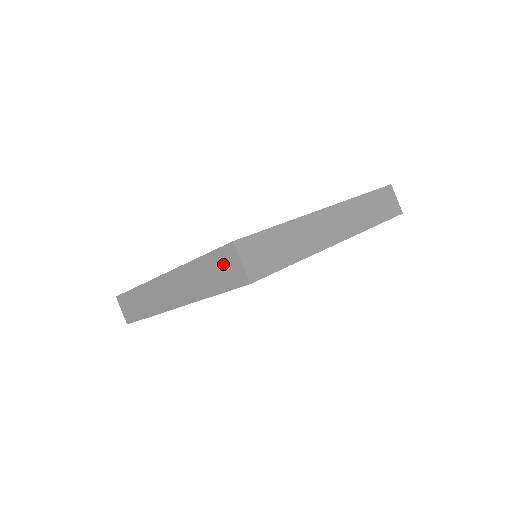
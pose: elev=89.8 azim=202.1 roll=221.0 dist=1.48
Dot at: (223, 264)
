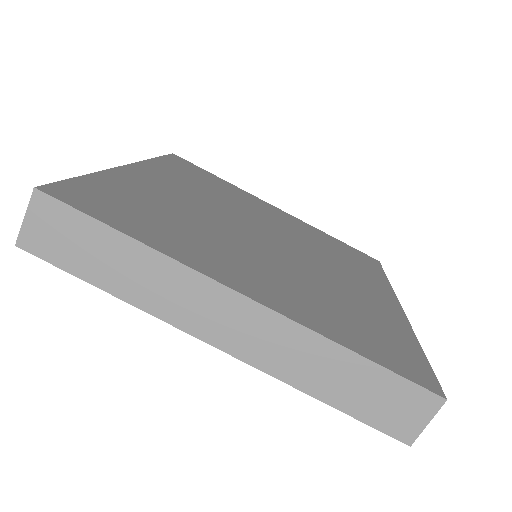
Dot at: (397, 399)
